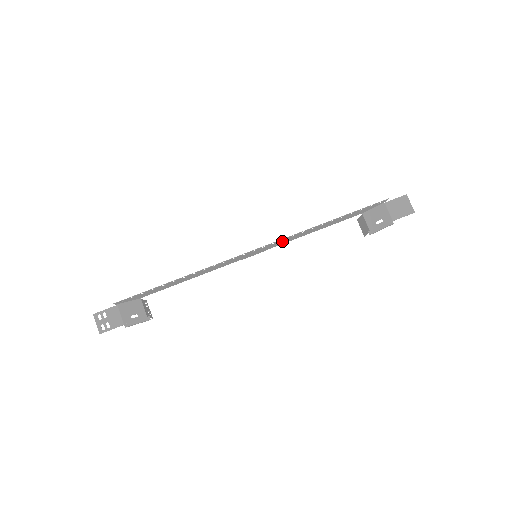
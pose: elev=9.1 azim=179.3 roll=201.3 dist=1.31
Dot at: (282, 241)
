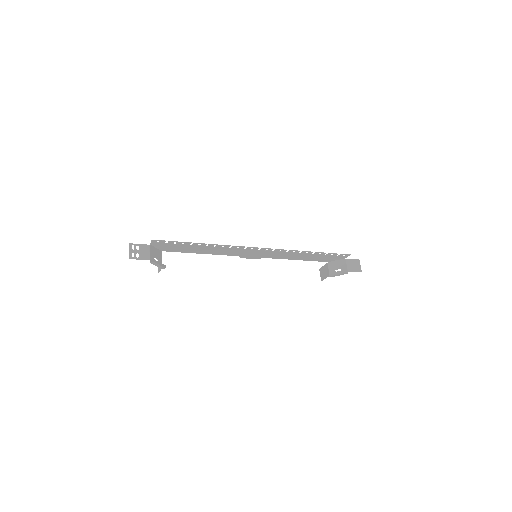
Dot at: (276, 254)
